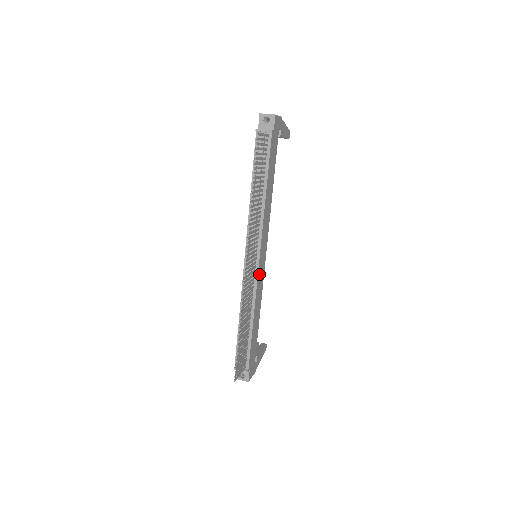
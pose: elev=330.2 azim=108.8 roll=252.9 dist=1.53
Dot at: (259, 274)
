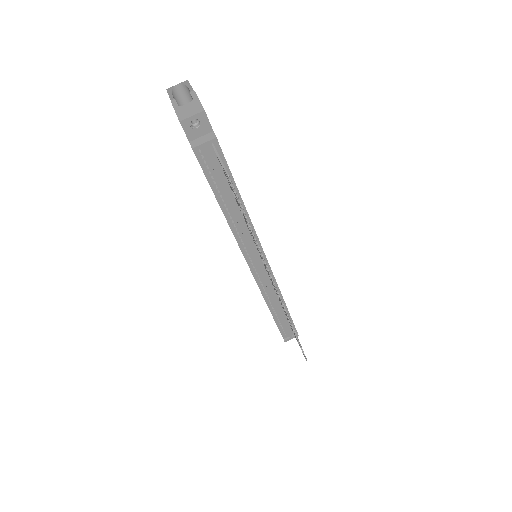
Dot at: occluded
